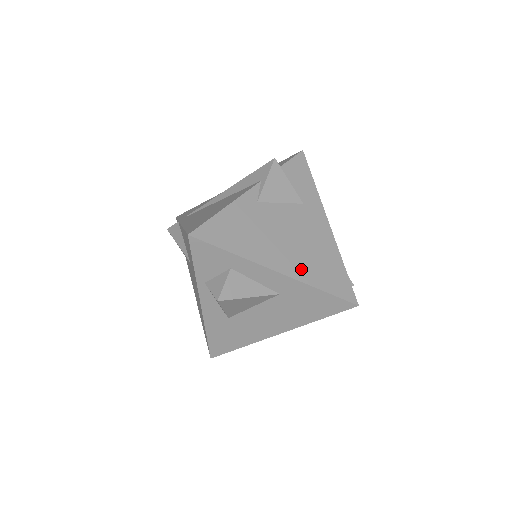
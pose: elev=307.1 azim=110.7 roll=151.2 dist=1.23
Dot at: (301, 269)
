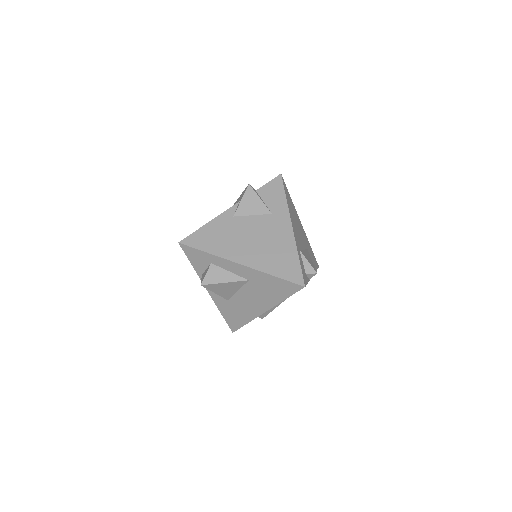
Dot at: (259, 261)
